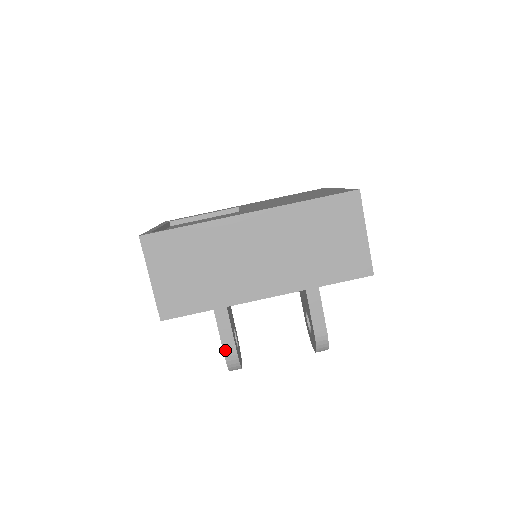
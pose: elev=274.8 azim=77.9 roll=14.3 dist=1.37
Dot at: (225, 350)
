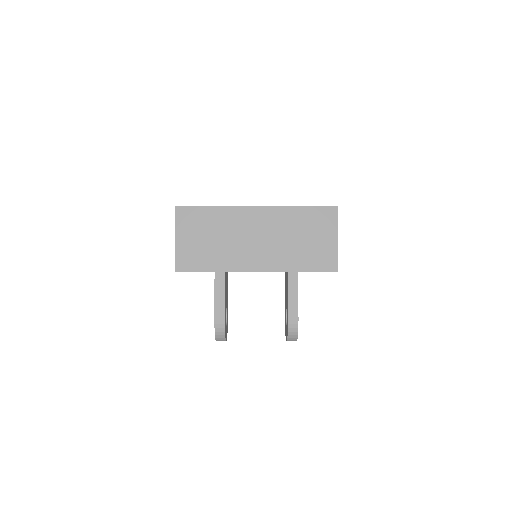
Dot at: (216, 318)
